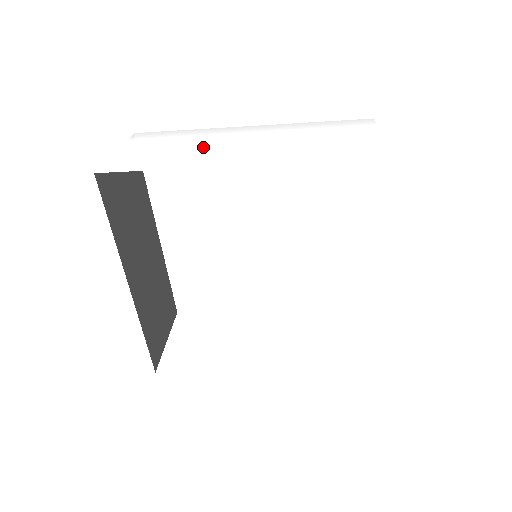
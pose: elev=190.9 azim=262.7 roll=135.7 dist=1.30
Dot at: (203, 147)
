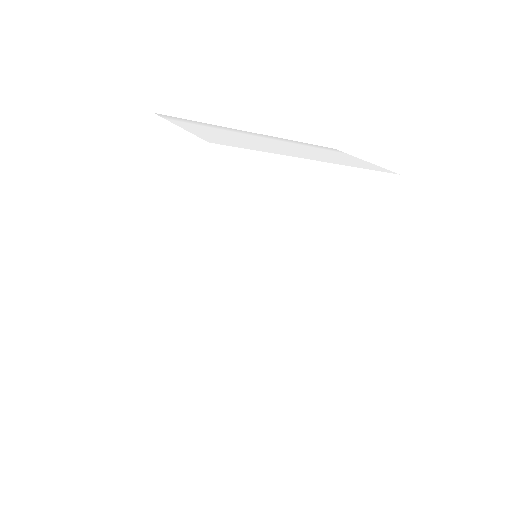
Dot at: (260, 141)
